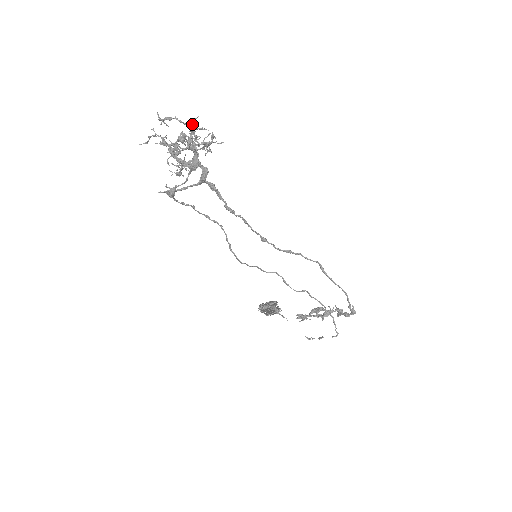
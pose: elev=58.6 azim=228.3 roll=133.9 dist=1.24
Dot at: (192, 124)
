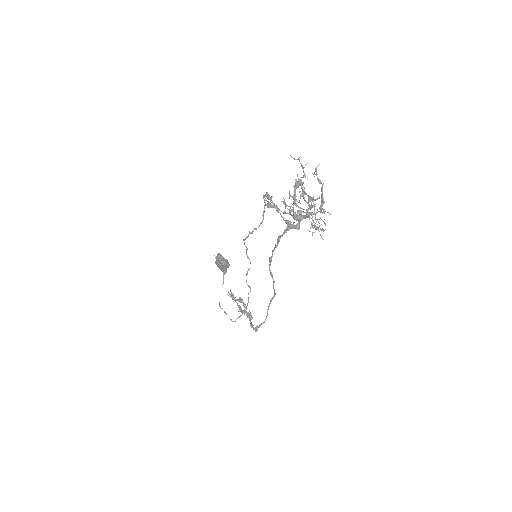
Dot at: (324, 211)
